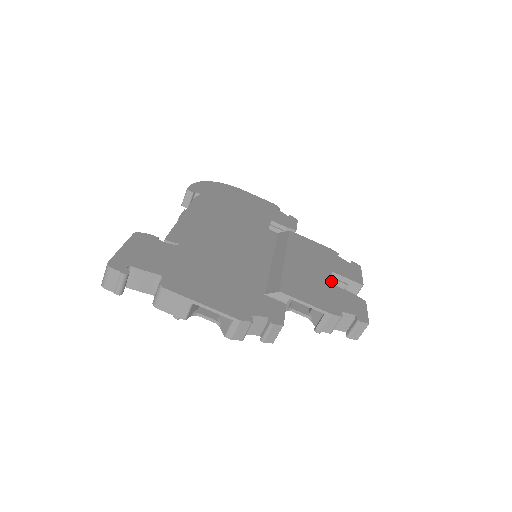
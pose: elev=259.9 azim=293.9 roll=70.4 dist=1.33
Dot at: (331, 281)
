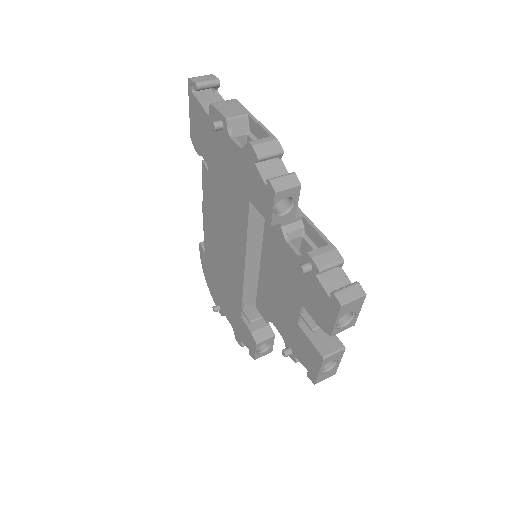
Dot at: occluded
